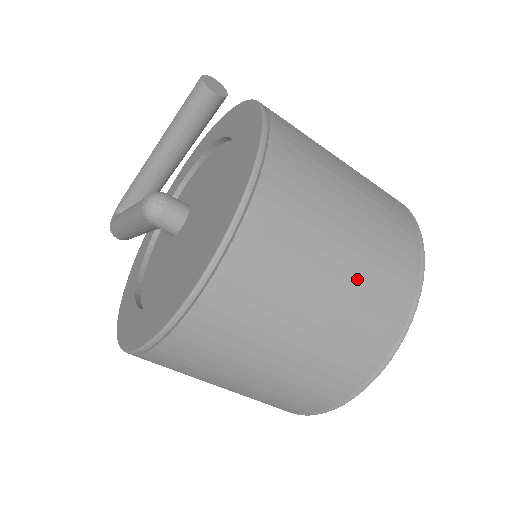
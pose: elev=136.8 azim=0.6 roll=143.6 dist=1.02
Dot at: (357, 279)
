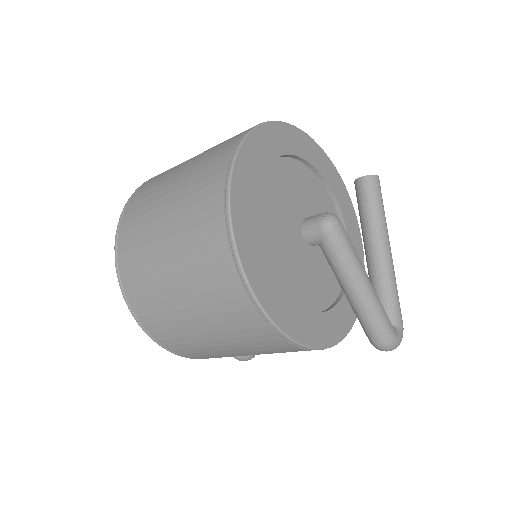
Dot at: (202, 155)
